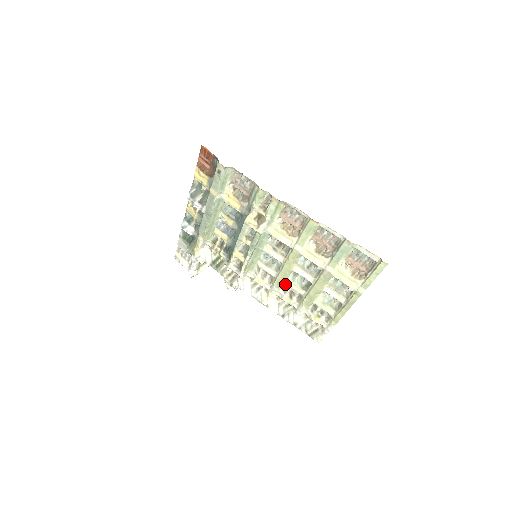
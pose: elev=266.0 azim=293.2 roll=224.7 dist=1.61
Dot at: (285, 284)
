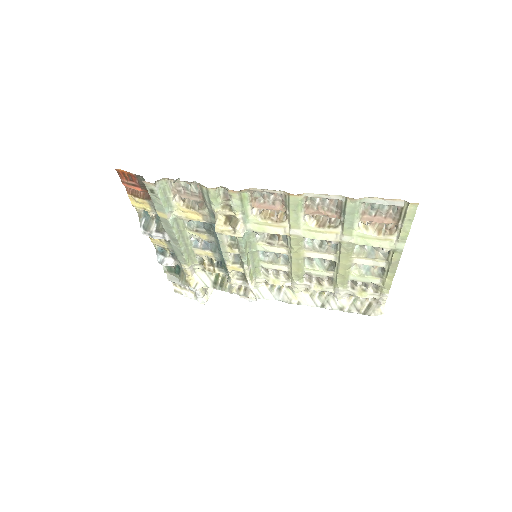
Dot at: (305, 273)
